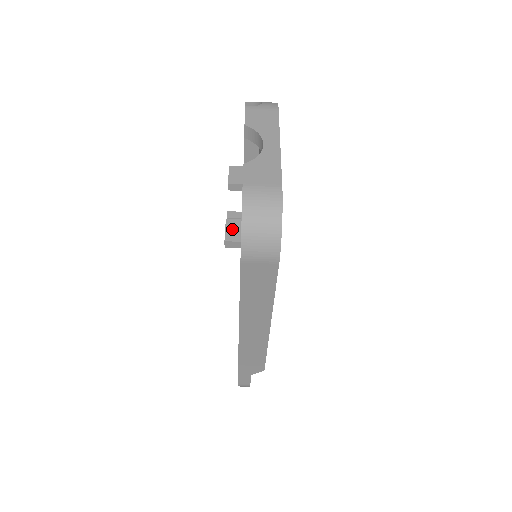
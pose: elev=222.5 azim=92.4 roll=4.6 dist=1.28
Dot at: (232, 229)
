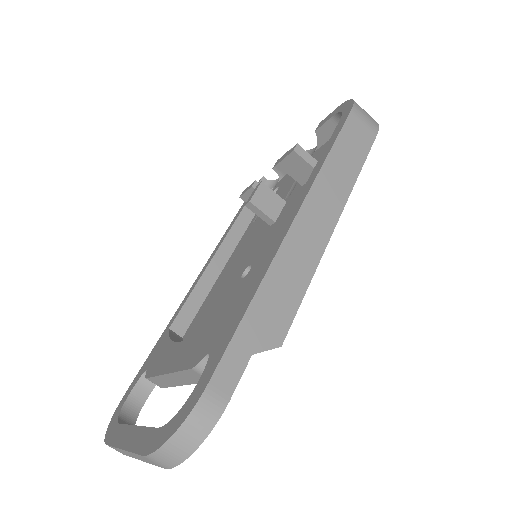
Dot at: occluded
